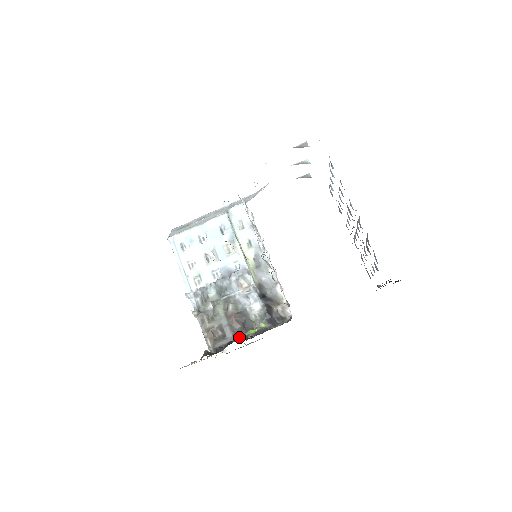
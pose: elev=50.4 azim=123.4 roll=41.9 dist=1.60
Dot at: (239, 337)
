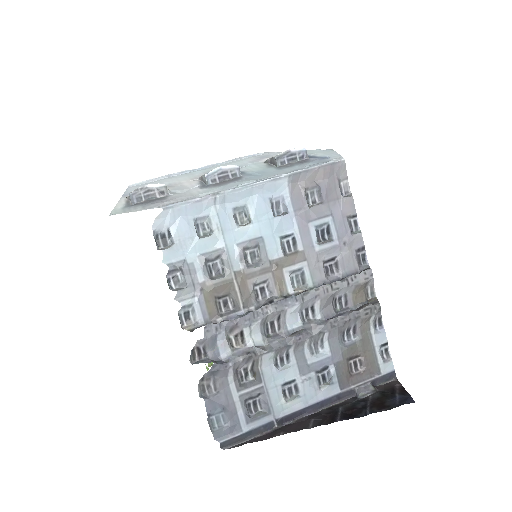
Dot at: occluded
